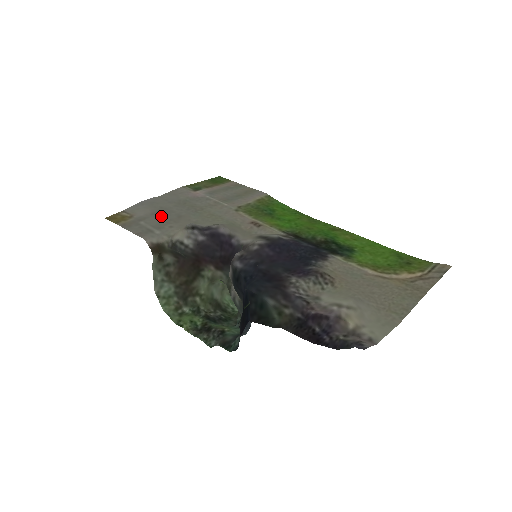
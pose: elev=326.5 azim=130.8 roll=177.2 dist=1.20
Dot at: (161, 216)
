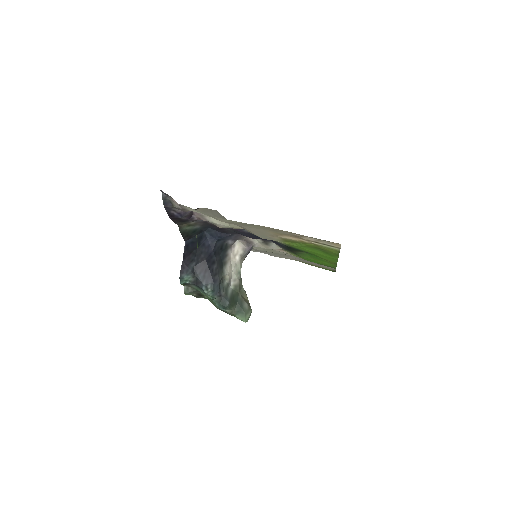
Dot at: occluded
